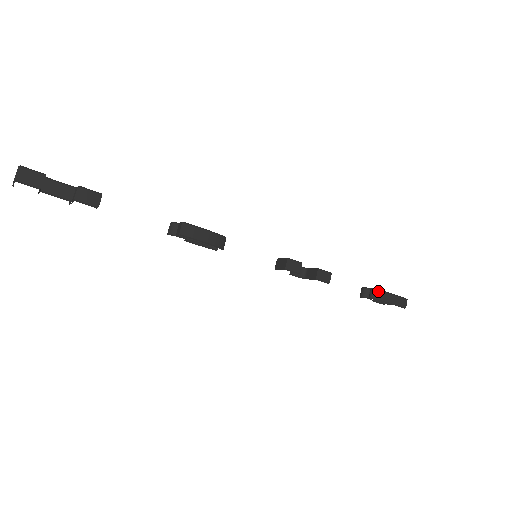
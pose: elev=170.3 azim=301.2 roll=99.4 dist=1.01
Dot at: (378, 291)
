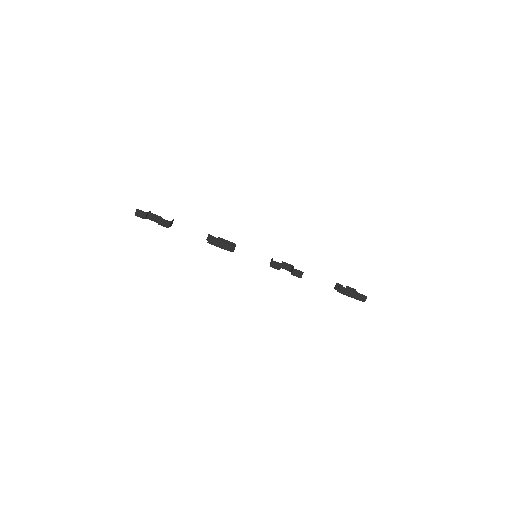
Dot at: (342, 288)
